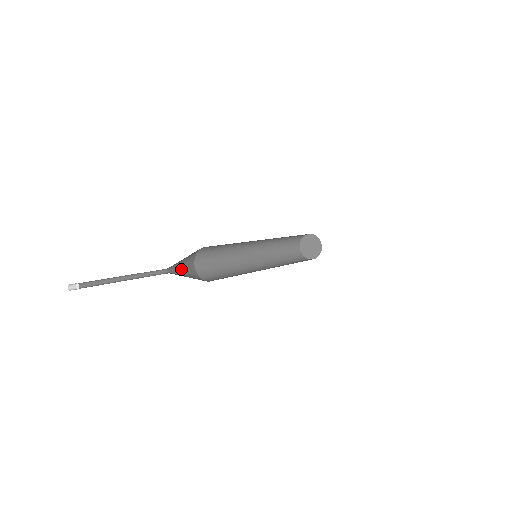
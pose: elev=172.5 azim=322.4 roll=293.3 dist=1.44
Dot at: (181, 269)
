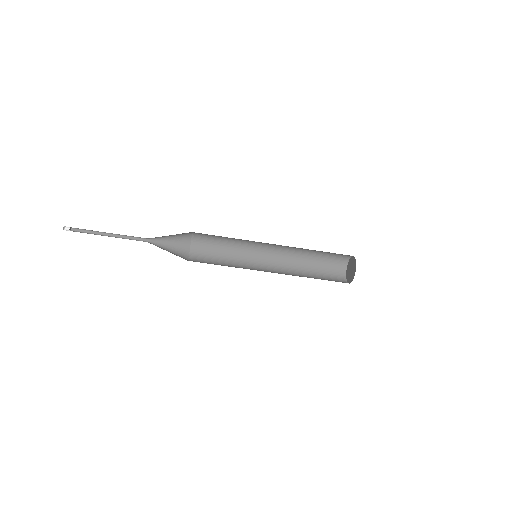
Dot at: occluded
